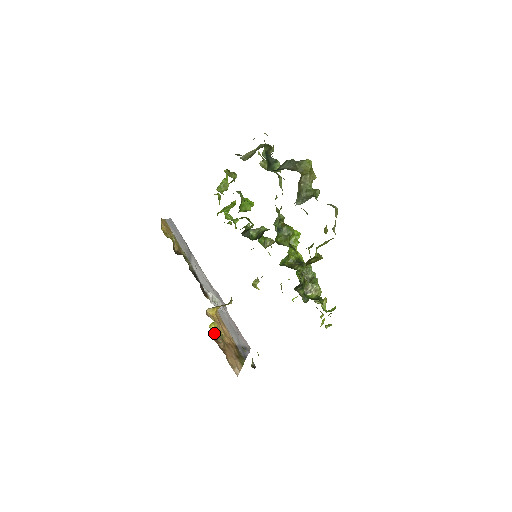
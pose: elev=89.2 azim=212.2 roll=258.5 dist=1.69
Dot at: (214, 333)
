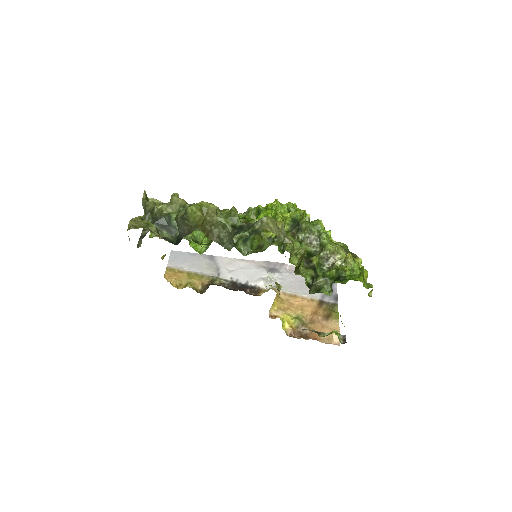
Dot at: (291, 330)
